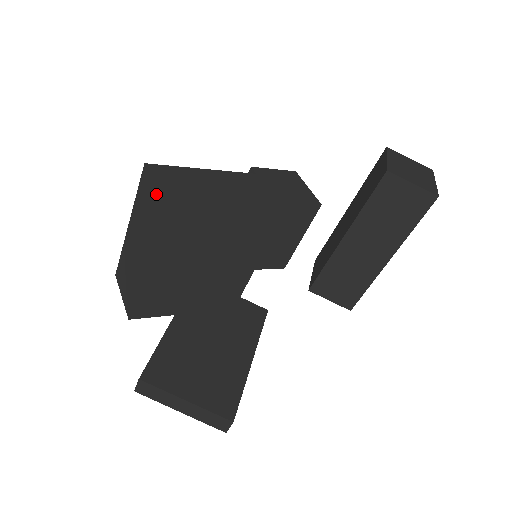
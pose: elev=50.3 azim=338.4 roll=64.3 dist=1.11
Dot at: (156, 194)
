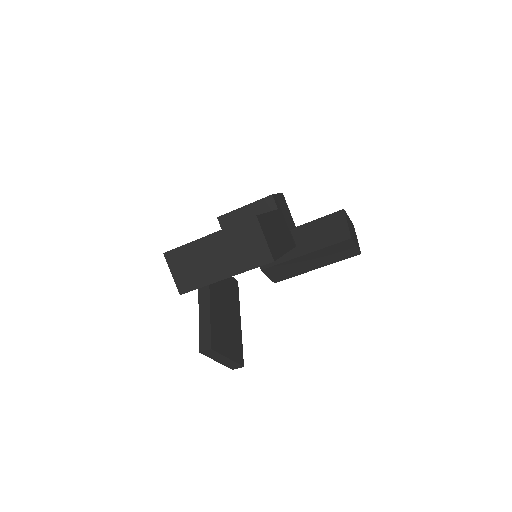
Dot at: (267, 247)
